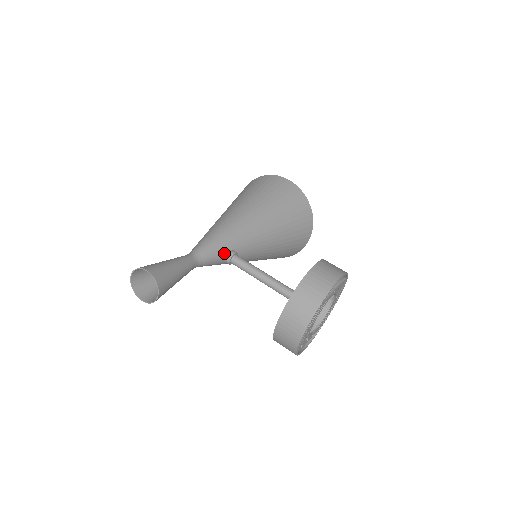
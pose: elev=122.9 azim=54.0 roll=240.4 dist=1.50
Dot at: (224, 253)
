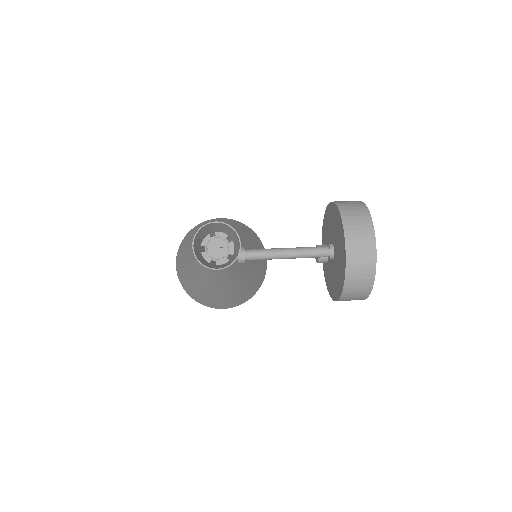
Dot at: occluded
